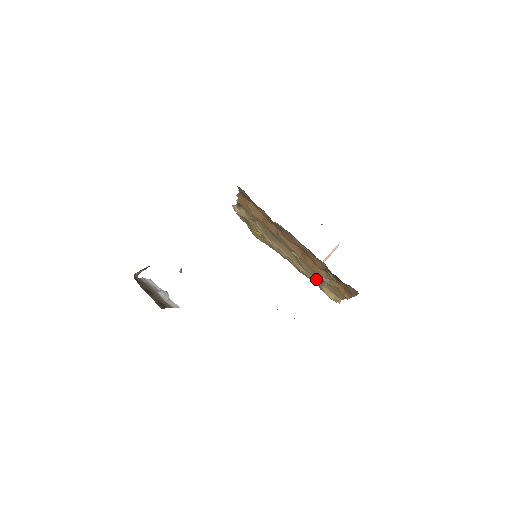
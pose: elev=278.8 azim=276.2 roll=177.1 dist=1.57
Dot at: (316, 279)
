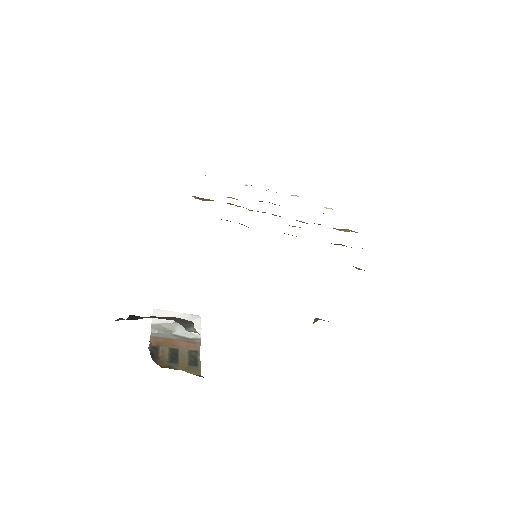
Dot at: occluded
